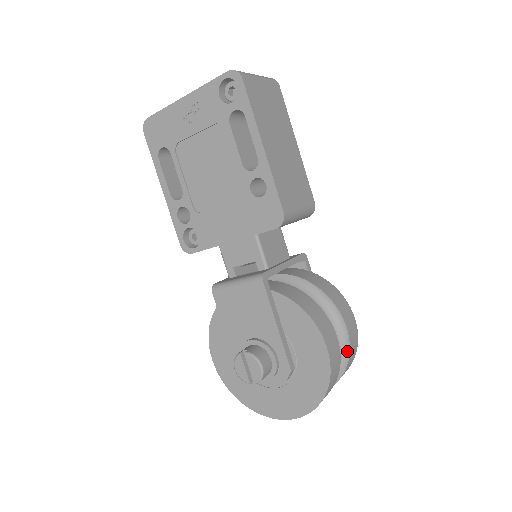
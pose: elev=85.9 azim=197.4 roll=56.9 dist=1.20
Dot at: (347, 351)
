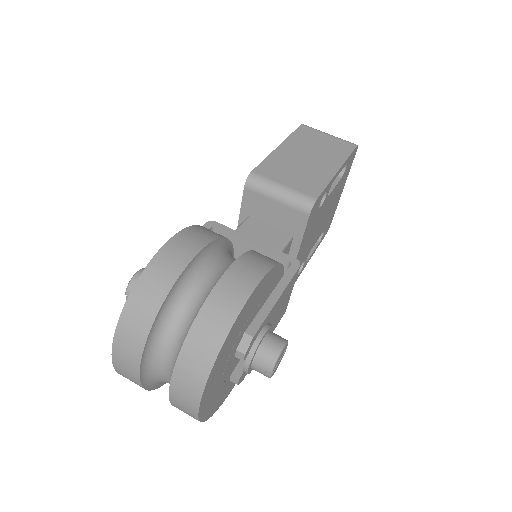
Dot at: (209, 295)
